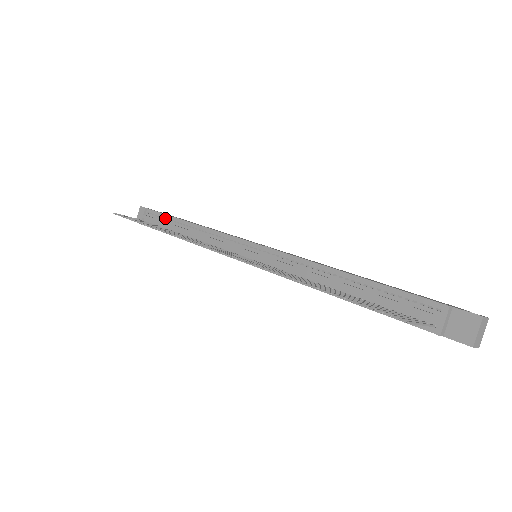
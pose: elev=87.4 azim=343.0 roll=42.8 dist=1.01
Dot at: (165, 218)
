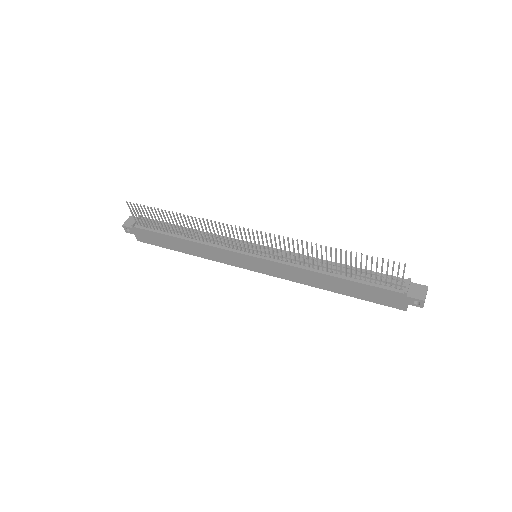
Dot at: occluded
